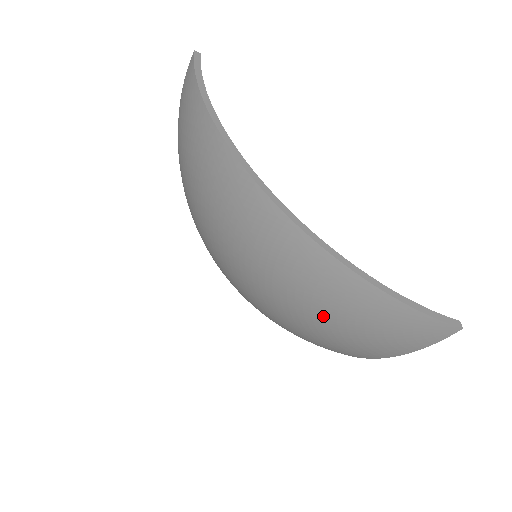
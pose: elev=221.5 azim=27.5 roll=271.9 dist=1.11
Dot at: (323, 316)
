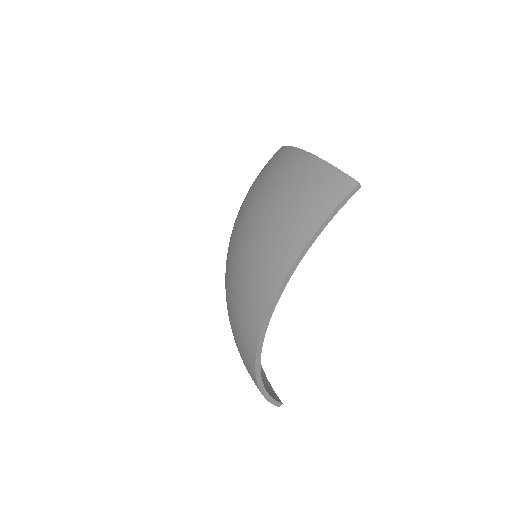
Dot at: (267, 199)
